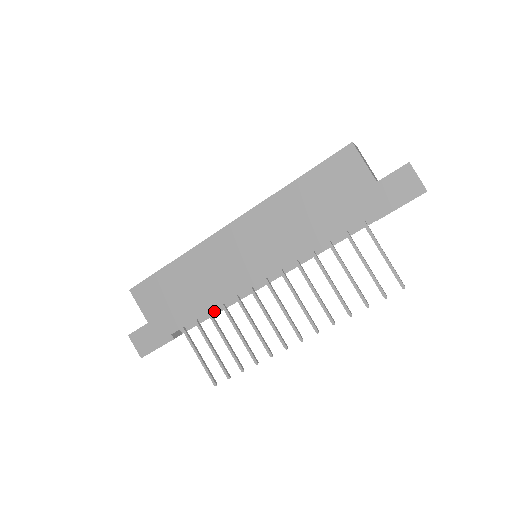
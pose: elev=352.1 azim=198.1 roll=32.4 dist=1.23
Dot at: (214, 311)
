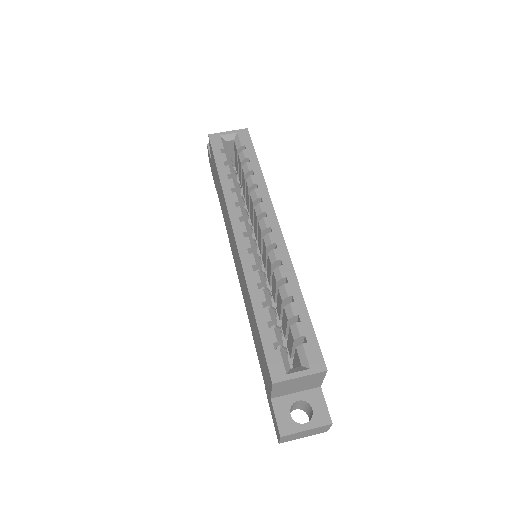
Dot at: occluded
